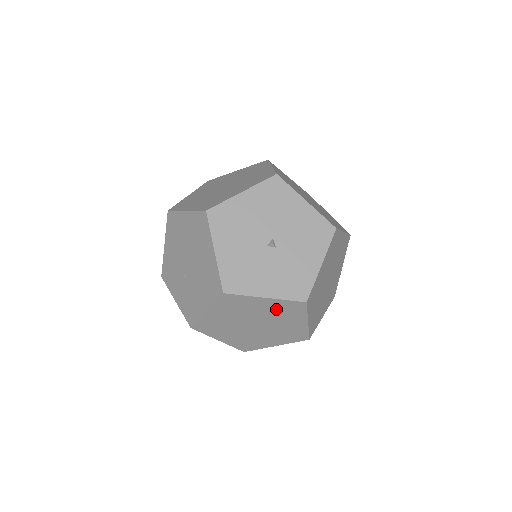
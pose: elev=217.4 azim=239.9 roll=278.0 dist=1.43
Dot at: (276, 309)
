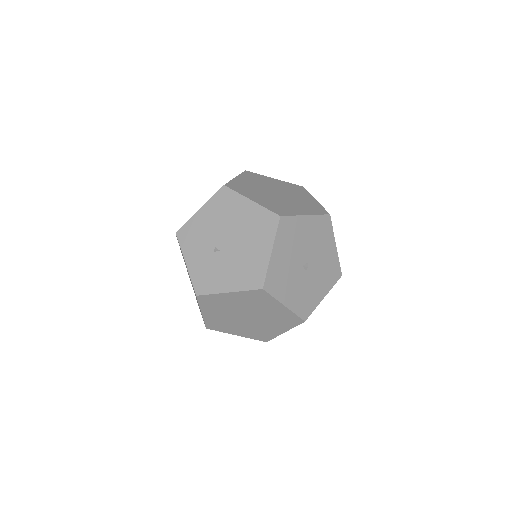
Dot at: (279, 315)
